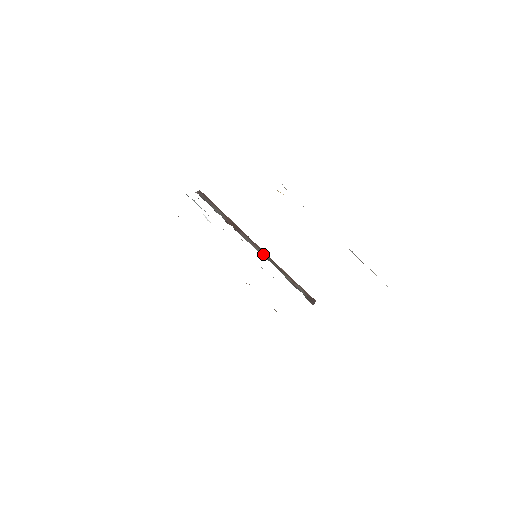
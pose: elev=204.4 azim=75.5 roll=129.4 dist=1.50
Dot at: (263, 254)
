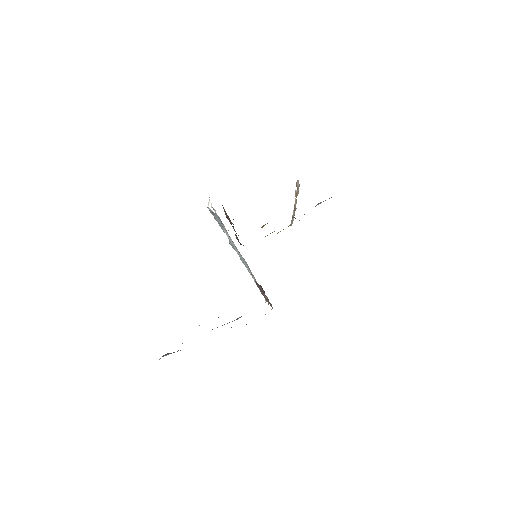
Dot at: occluded
